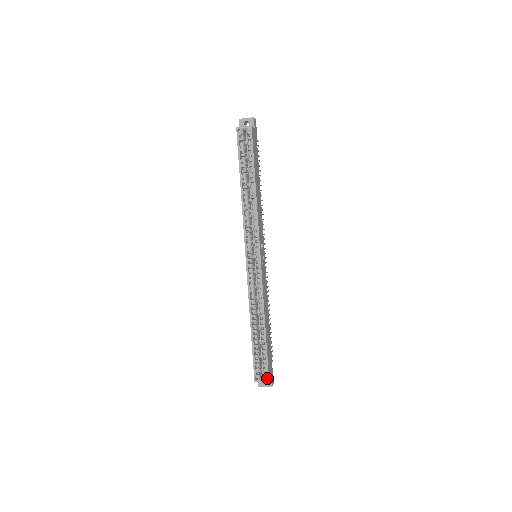
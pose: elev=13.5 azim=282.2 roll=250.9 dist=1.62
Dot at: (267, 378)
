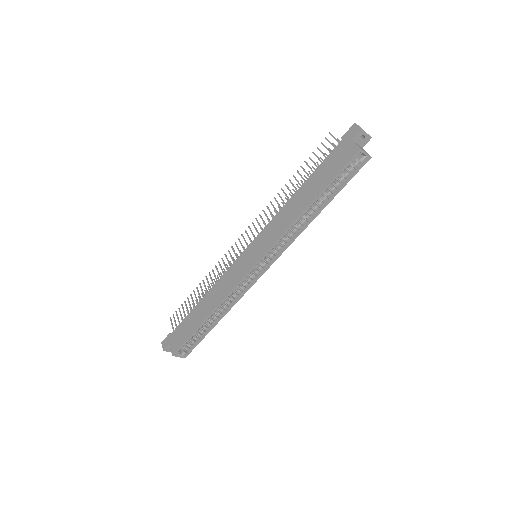
Dot at: (186, 356)
